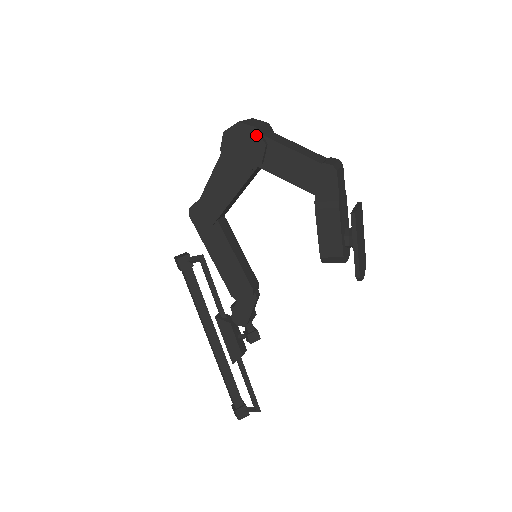
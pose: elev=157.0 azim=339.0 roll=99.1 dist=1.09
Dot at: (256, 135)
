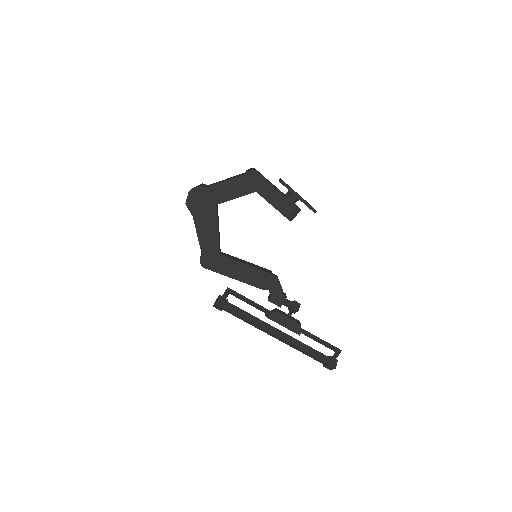
Dot at: (203, 190)
